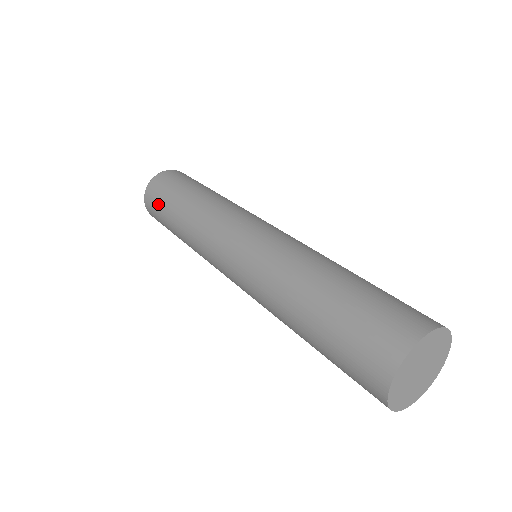
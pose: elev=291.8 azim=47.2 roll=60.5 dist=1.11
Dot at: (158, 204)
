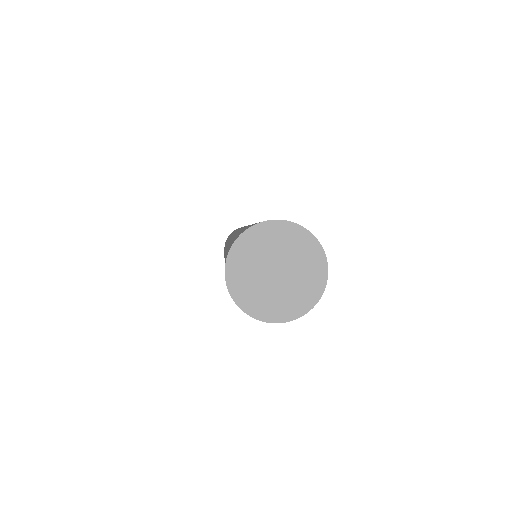
Dot at: occluded
